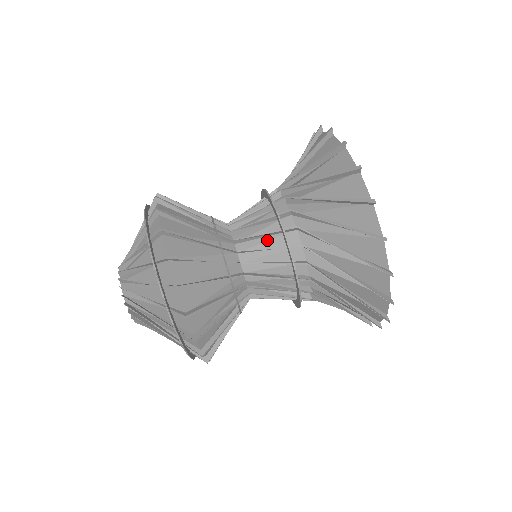
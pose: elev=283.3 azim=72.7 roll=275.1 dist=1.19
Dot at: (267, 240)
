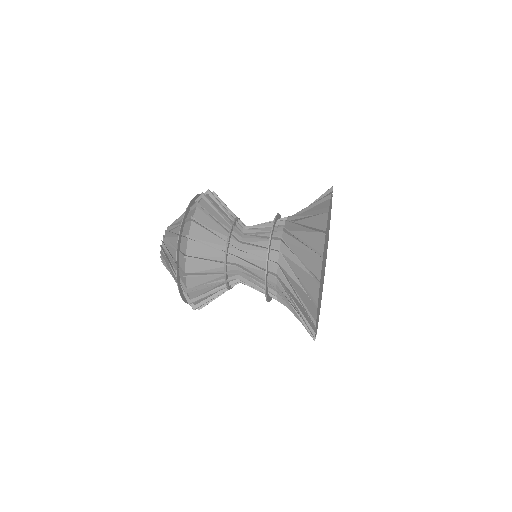
Dot at: (261, 241)
